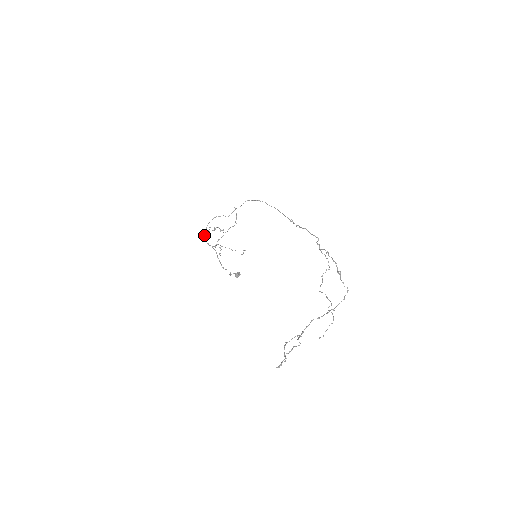
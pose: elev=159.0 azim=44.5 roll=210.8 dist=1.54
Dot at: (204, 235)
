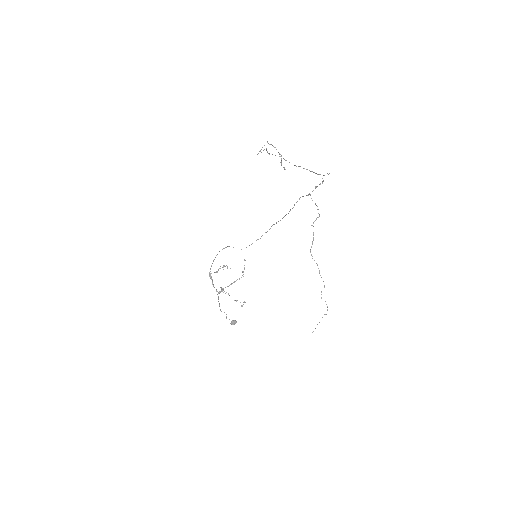
Dot at: occluded
